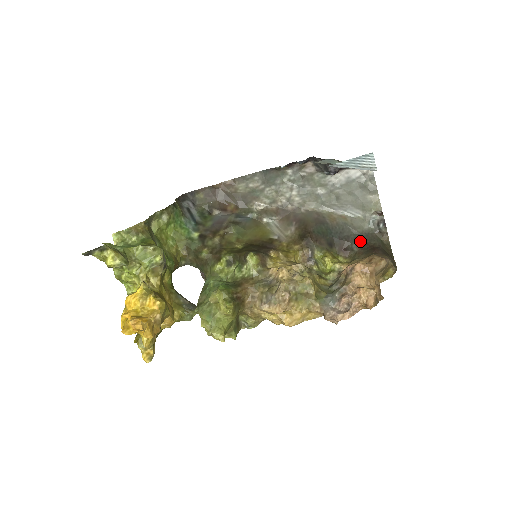
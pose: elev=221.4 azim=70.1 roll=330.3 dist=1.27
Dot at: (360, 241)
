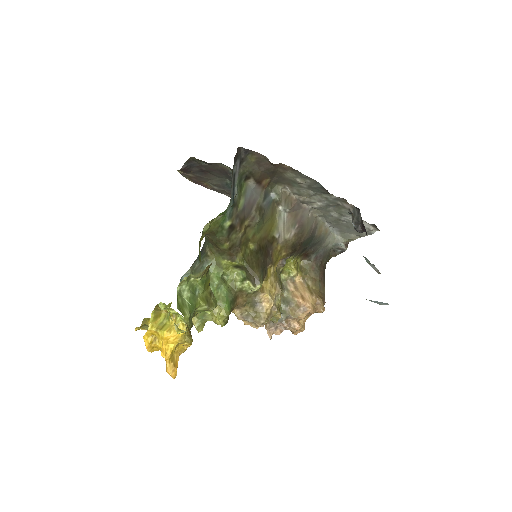
Dot at: (319, 255)
